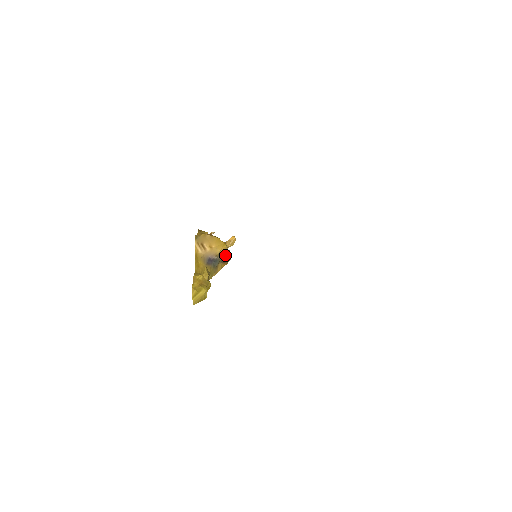
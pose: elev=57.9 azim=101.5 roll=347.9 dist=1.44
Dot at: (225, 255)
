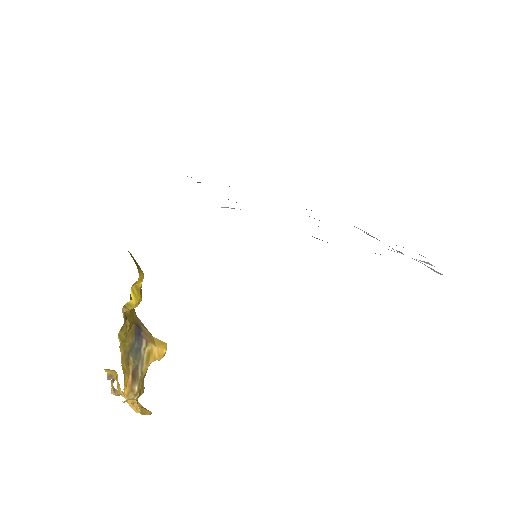
Dot at: (145, 370)
